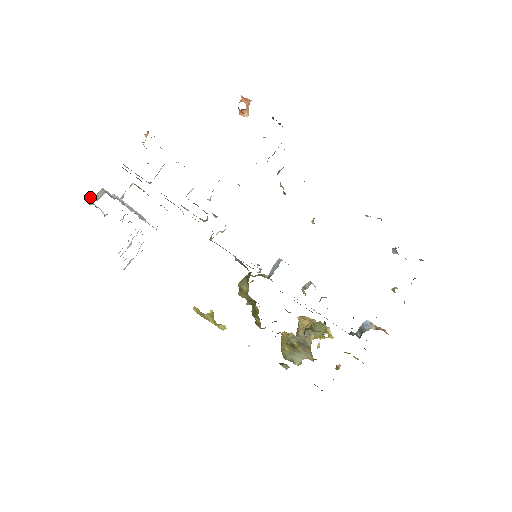
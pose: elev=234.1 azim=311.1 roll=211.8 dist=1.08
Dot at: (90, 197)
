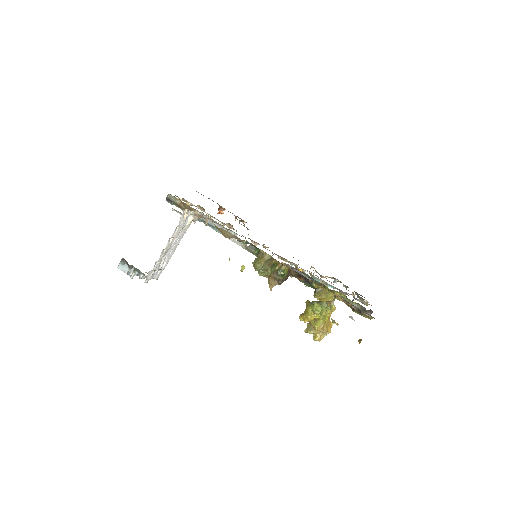
Dot at: occluded
